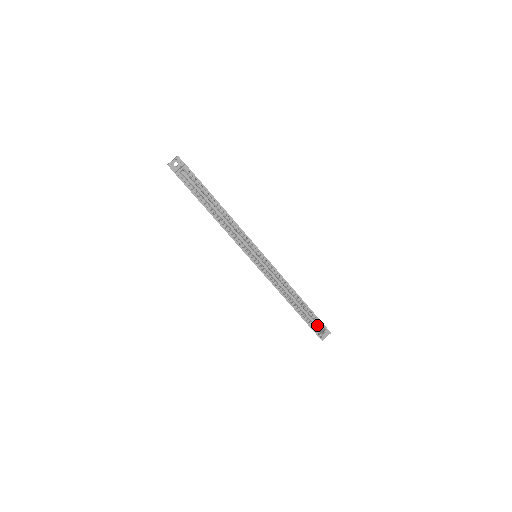
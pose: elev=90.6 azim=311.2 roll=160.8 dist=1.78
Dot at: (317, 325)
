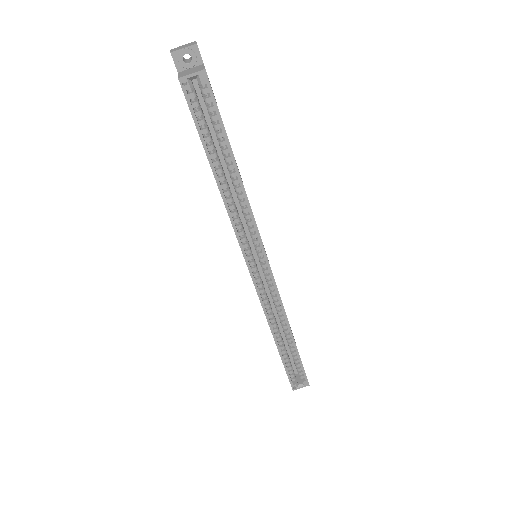
Dot at: (295, 367)
